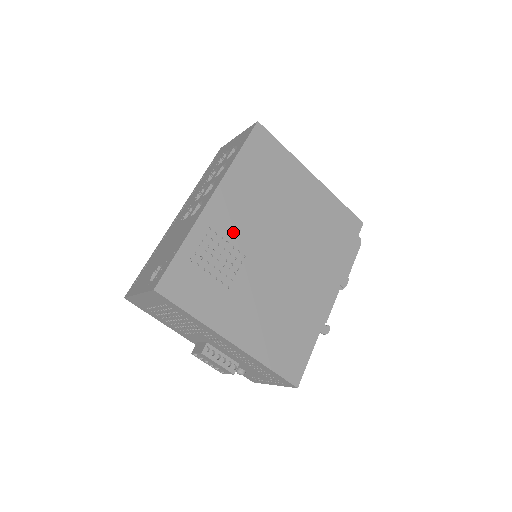
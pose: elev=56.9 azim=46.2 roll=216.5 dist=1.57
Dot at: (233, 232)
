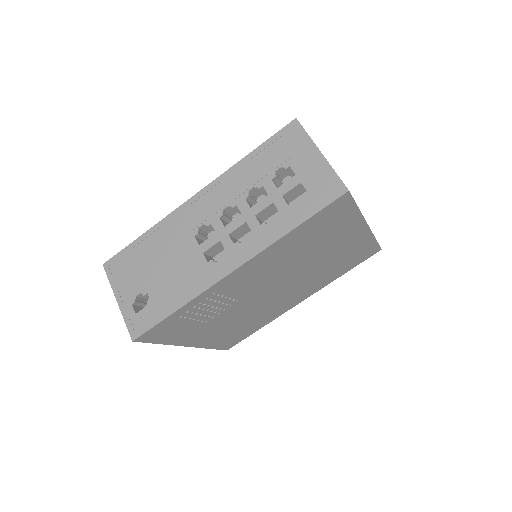
Dot at: (238, 289)
